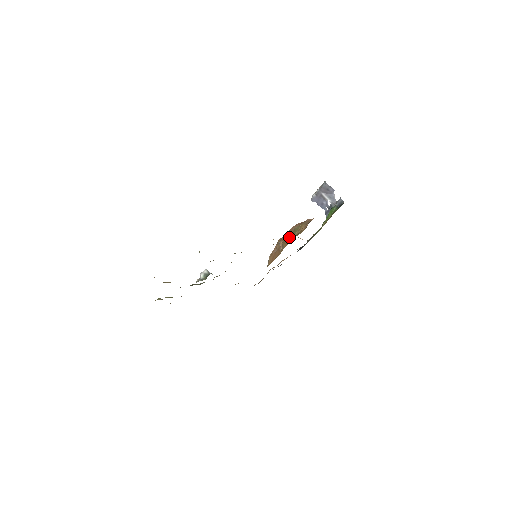
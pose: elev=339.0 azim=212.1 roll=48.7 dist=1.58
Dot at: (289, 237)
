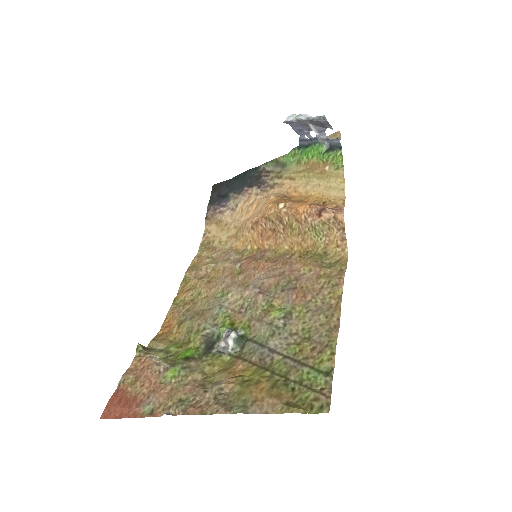
Dot at: (305, 235)
